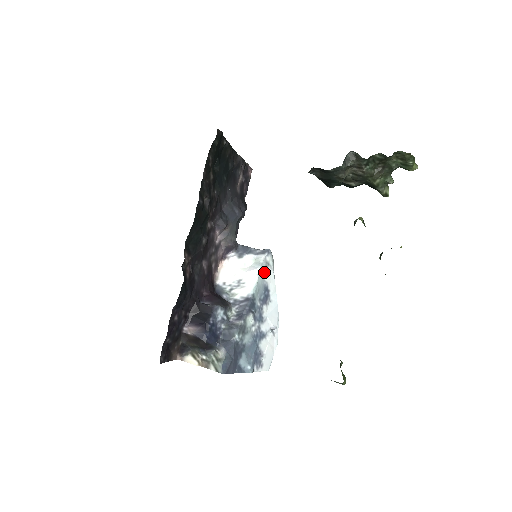
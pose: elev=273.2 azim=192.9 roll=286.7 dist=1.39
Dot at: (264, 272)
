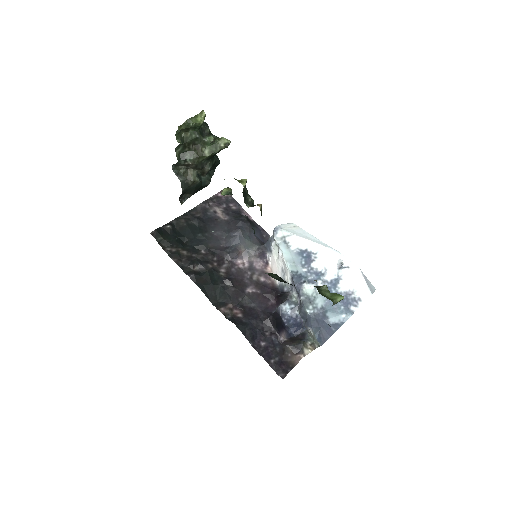
Dot at: (286, 246)
